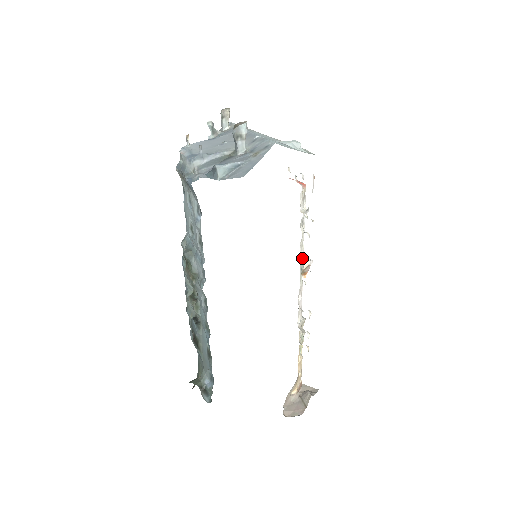
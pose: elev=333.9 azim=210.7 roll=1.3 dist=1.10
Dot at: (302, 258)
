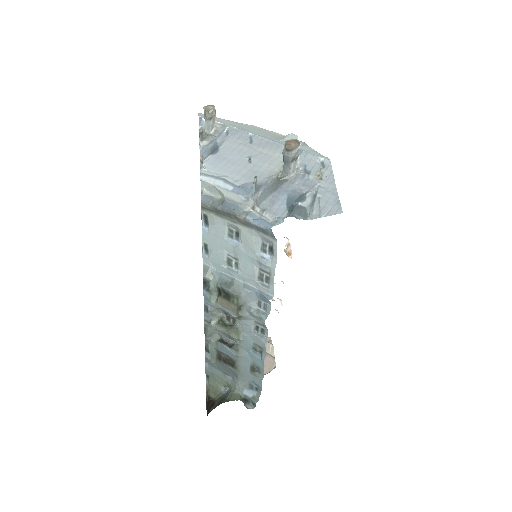
Dot at: occluded
